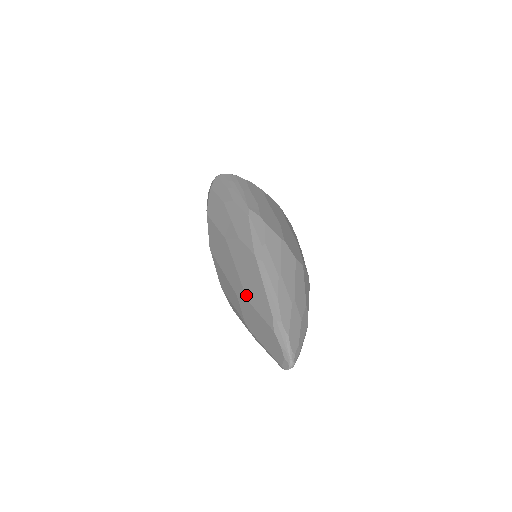
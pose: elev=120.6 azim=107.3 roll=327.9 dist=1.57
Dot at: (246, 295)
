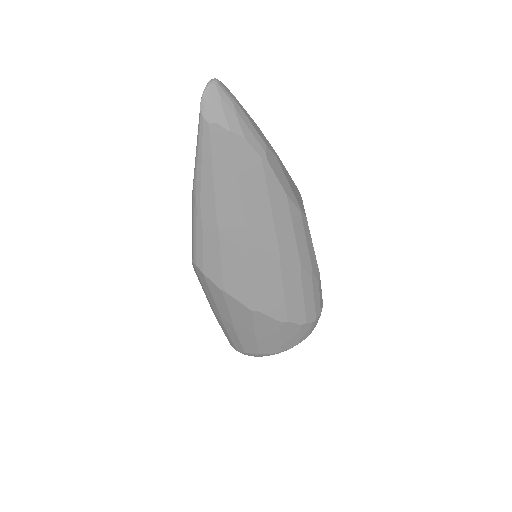
Dot at: occluded
